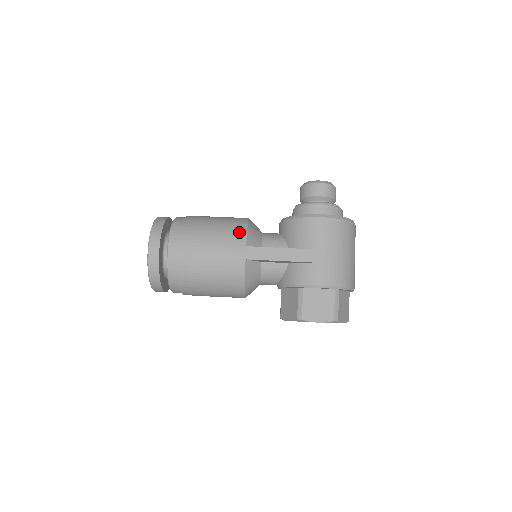
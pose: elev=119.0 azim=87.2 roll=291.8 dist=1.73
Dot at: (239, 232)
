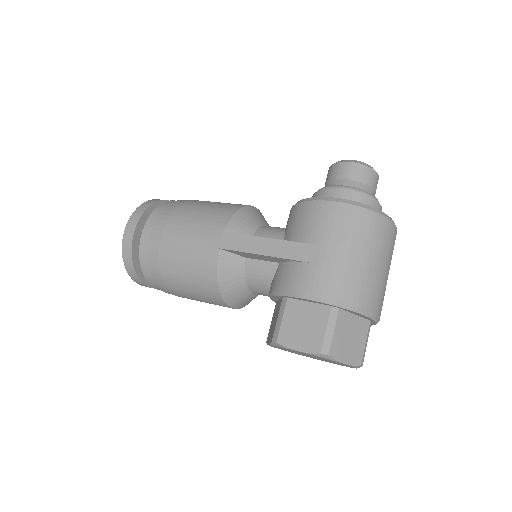
Dot at: (223, 215)
